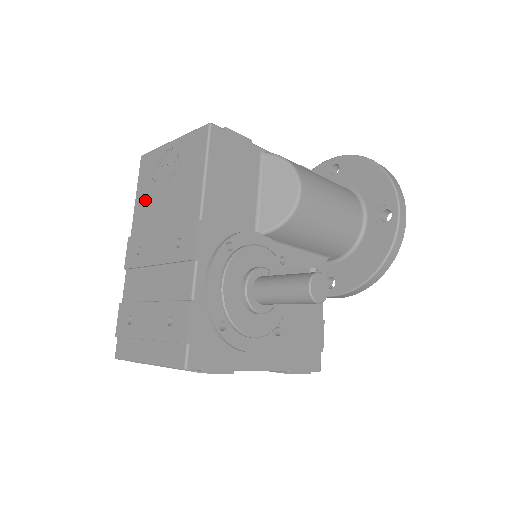
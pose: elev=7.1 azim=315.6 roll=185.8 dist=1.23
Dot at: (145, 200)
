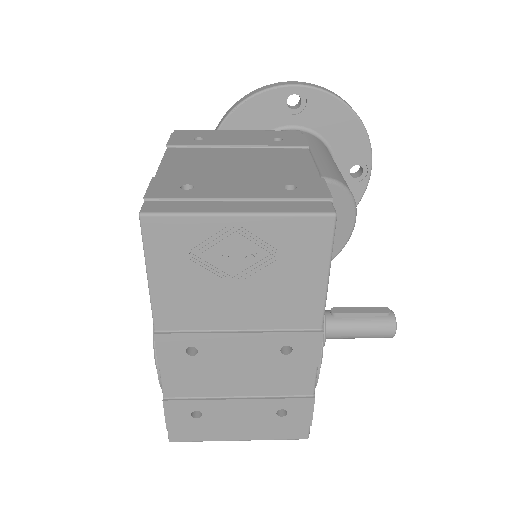
Dot at: (182, 290)
